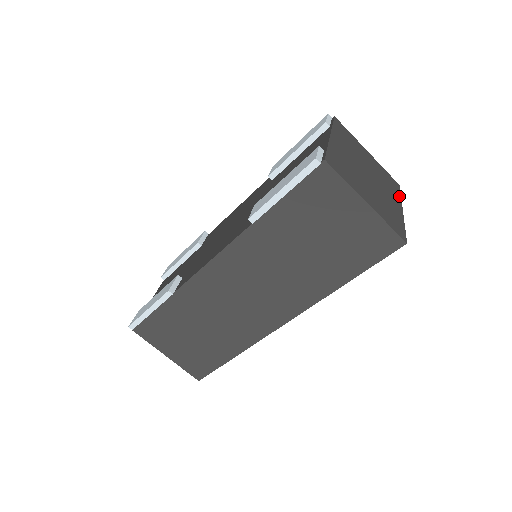
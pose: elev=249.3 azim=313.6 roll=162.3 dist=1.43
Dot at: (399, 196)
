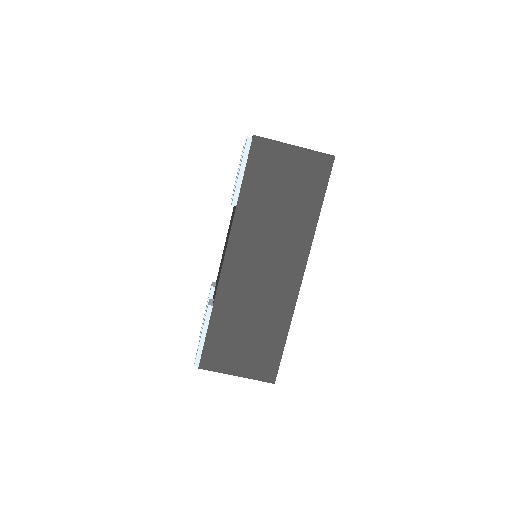
Dot at: occluded
